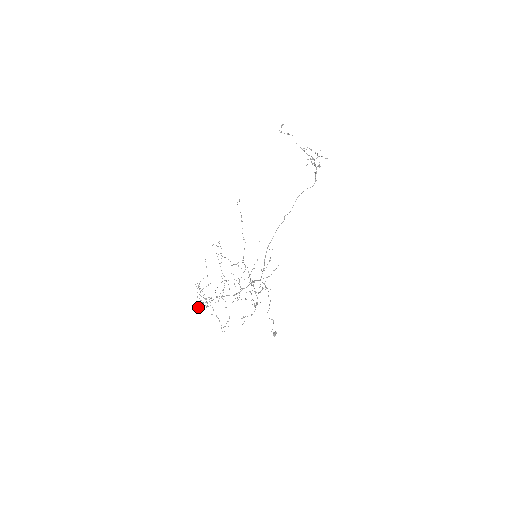
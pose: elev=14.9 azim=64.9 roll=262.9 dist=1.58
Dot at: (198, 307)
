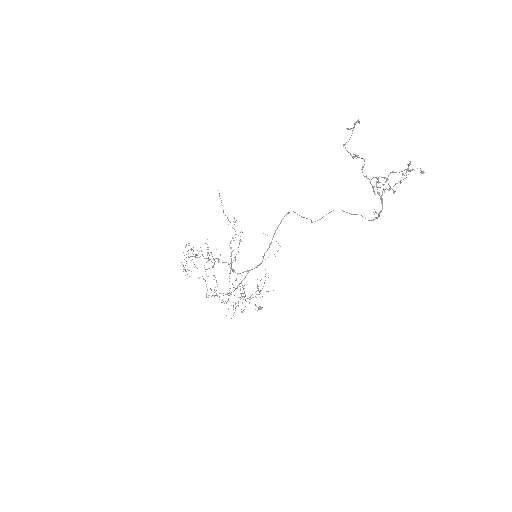
Dot at: occluded
